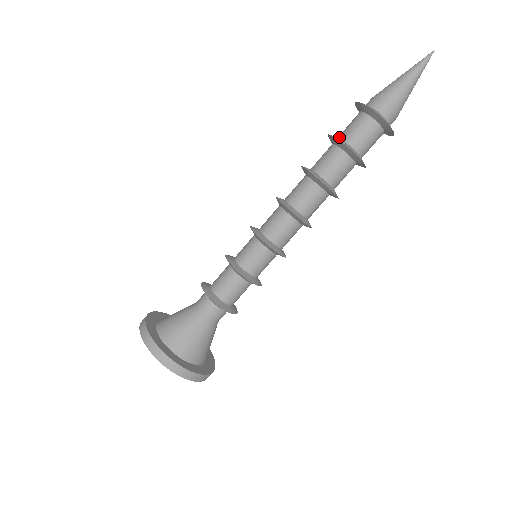
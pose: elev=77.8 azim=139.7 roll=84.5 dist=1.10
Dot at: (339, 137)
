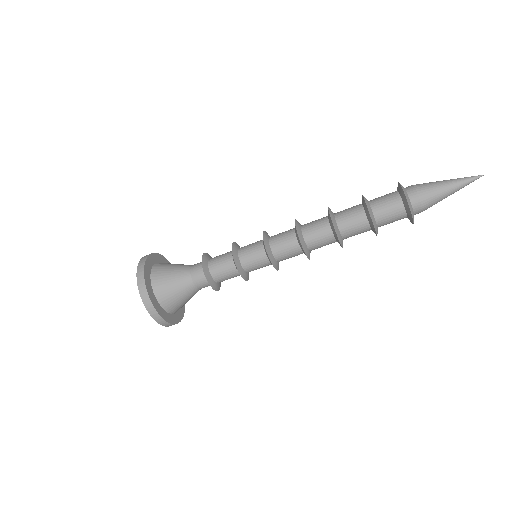
Dot at: (374, 215)
